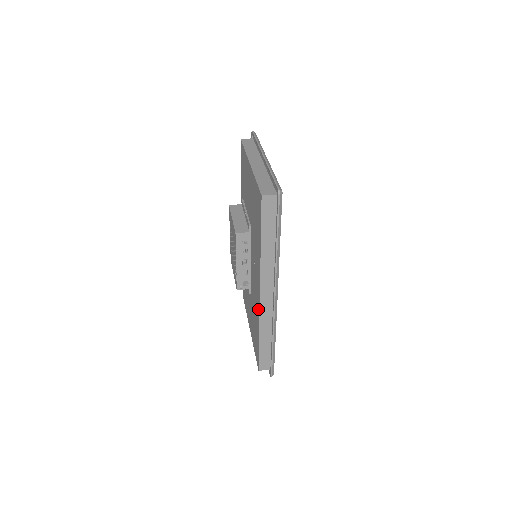
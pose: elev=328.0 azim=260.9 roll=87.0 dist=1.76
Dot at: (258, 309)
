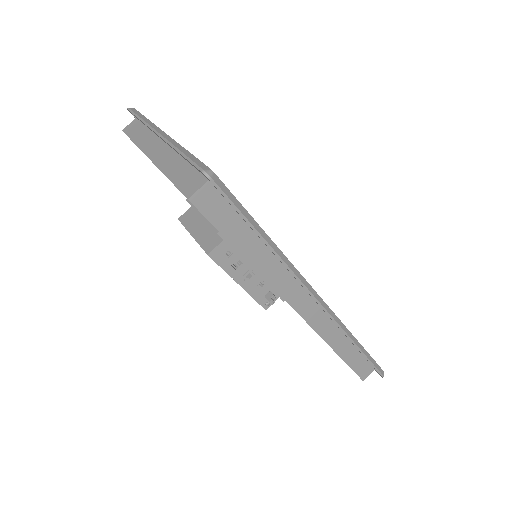
Dot at: occluded
